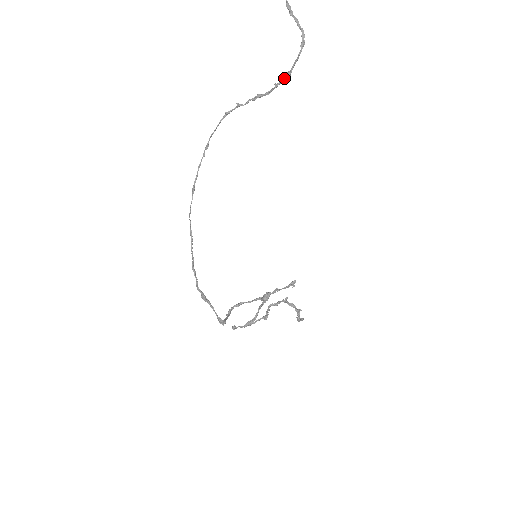
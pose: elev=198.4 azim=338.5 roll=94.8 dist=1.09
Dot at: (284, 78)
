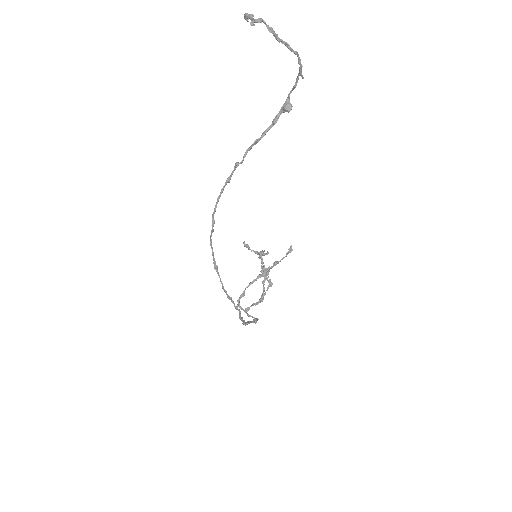
Dot at: (282, 112)
